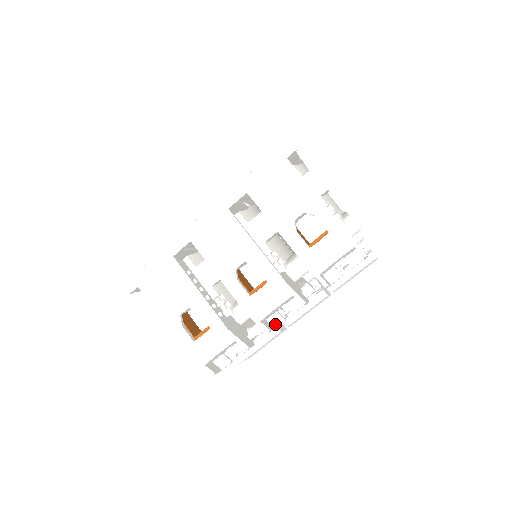
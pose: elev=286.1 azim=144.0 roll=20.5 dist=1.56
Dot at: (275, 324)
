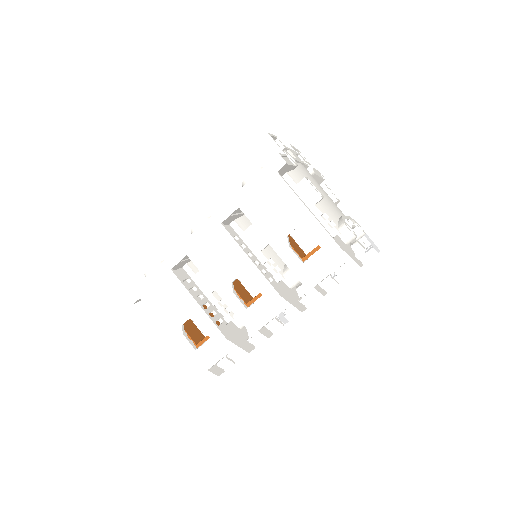
Dot at: (274, 329)
